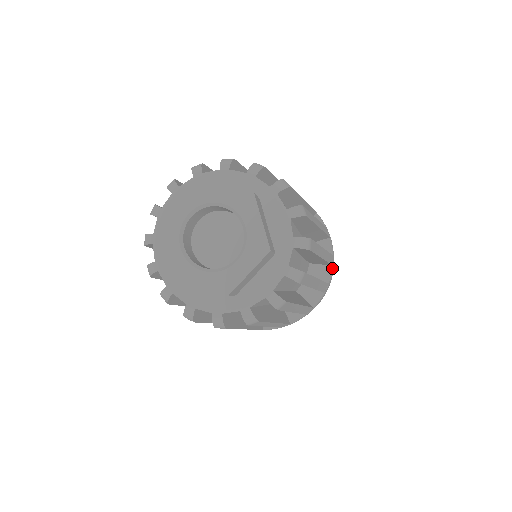
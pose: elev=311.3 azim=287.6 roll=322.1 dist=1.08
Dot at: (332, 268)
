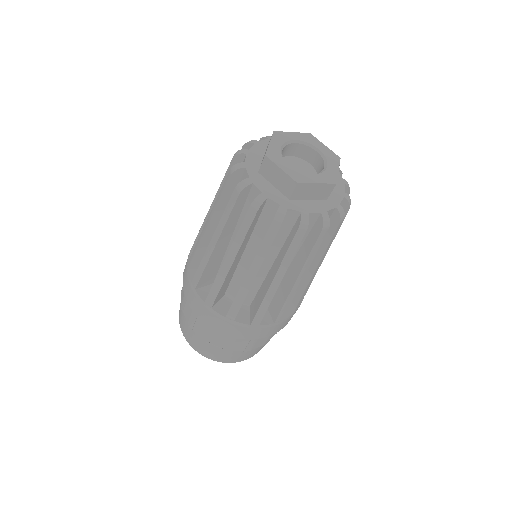
Dot at: occluded
